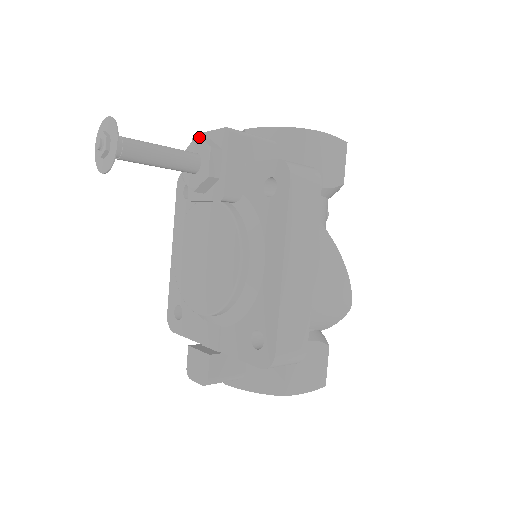
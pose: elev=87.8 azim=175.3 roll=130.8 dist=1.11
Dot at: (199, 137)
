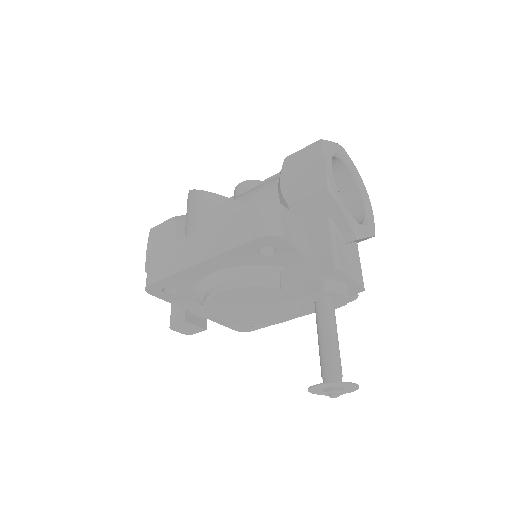
Dot at: (347, 296)
